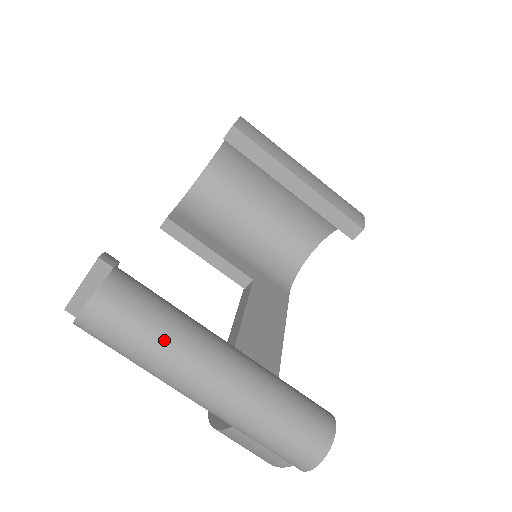
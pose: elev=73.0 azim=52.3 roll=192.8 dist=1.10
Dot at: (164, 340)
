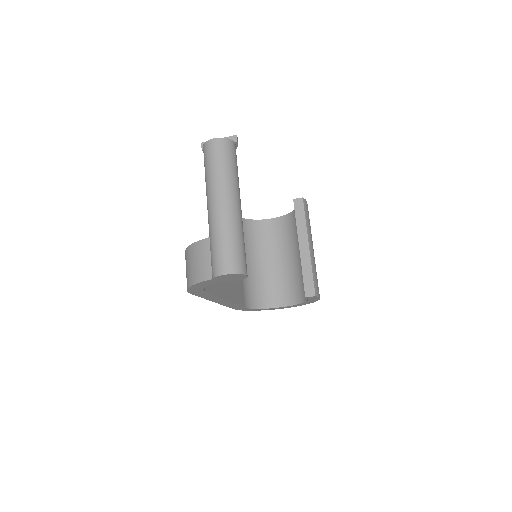
Dot at: (229, 173)
